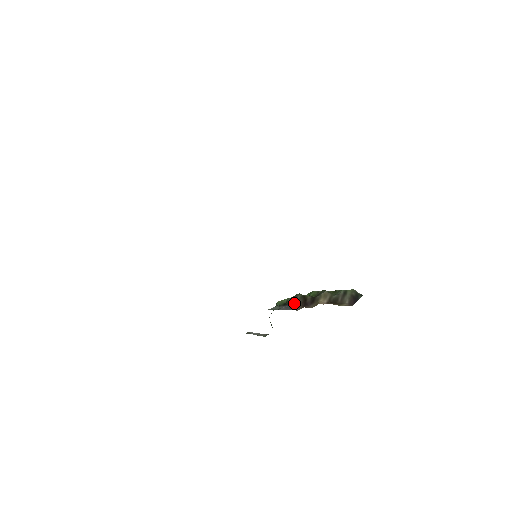
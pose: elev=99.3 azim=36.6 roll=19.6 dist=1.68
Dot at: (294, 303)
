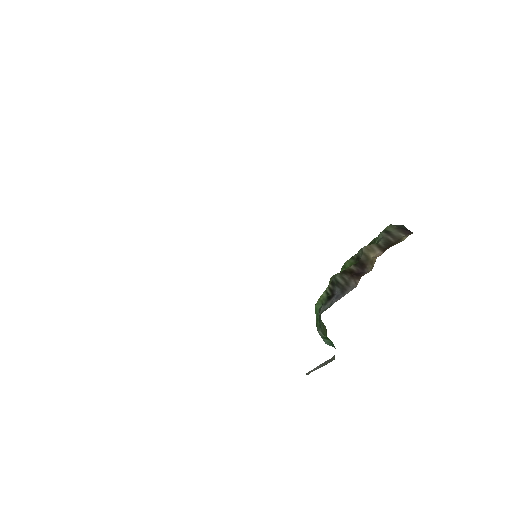
Dot at: (341, 286)
